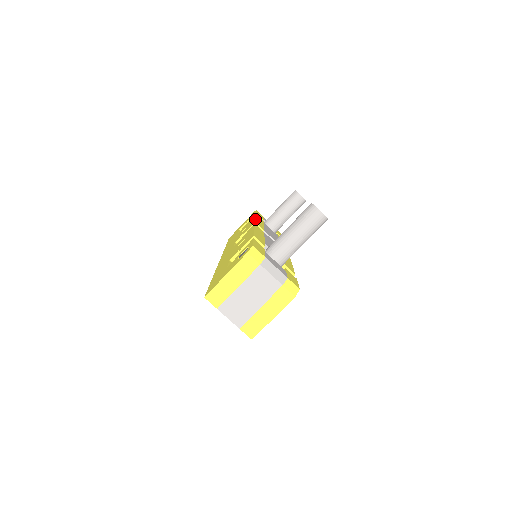
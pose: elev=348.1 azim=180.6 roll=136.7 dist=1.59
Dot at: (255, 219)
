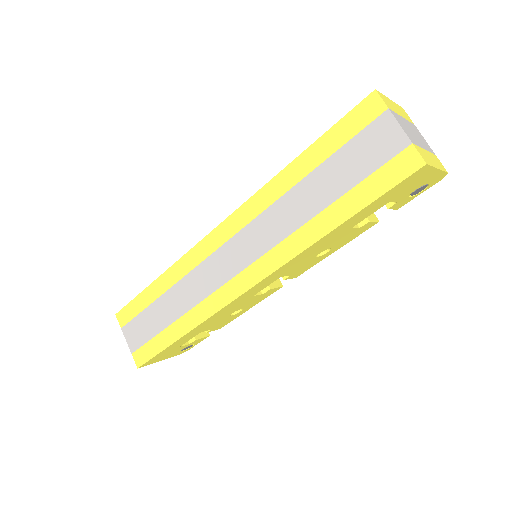
Dot at: occluded
